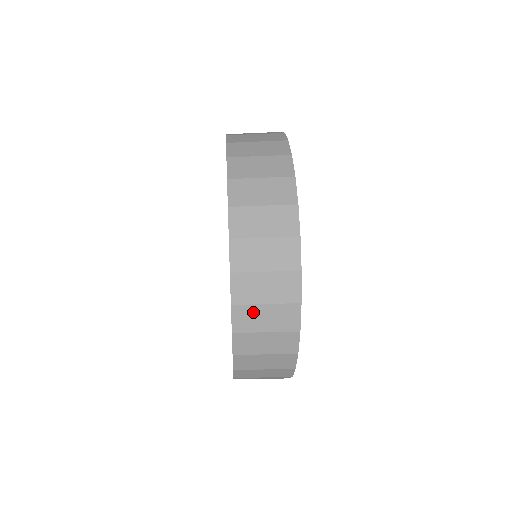
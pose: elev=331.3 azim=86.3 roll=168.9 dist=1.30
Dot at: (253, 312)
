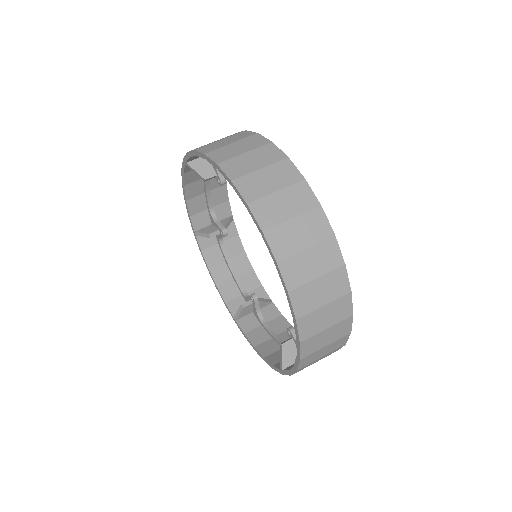
Dot at: occluded
